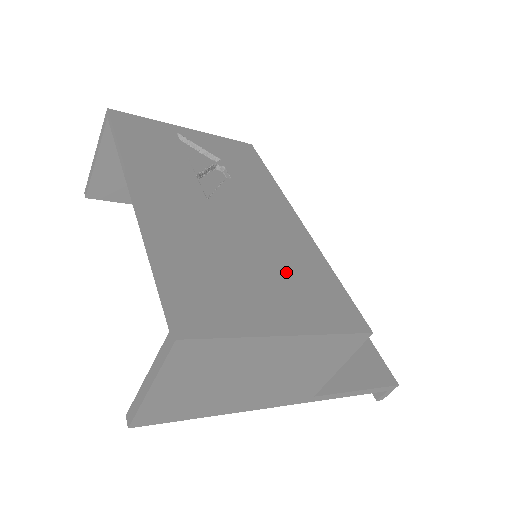
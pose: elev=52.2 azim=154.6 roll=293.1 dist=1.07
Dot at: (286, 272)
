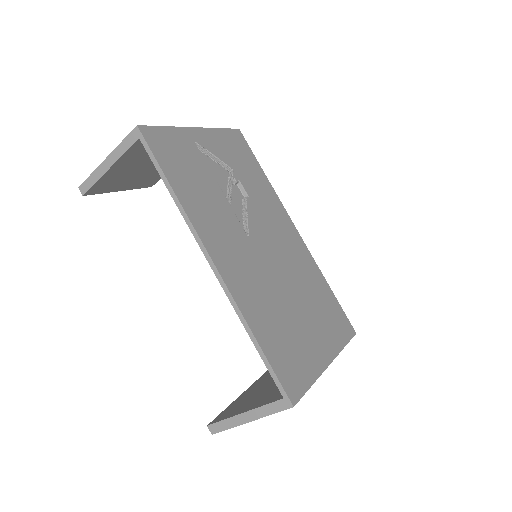
Dot at: (310, 300)
